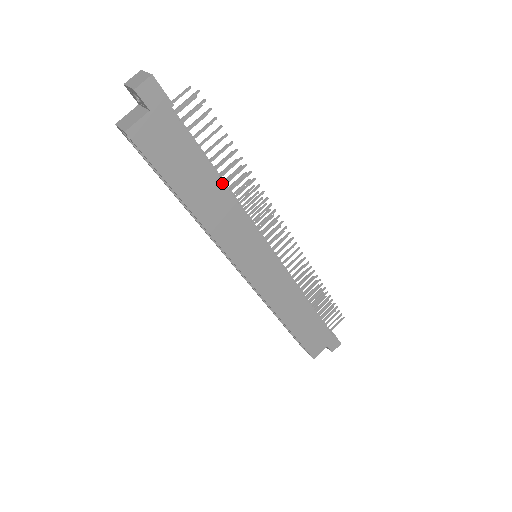
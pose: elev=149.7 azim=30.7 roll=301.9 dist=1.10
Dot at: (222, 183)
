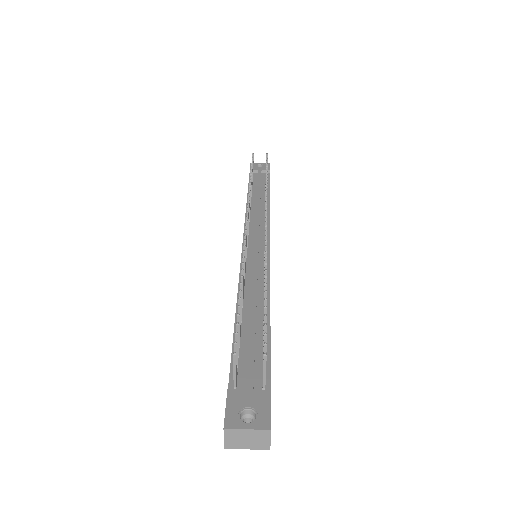
Dot at: occluded
